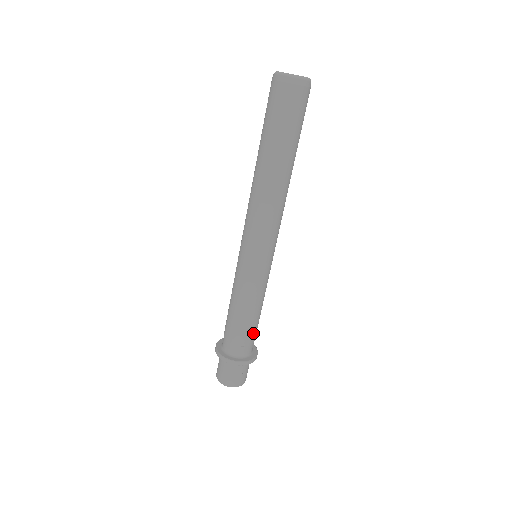
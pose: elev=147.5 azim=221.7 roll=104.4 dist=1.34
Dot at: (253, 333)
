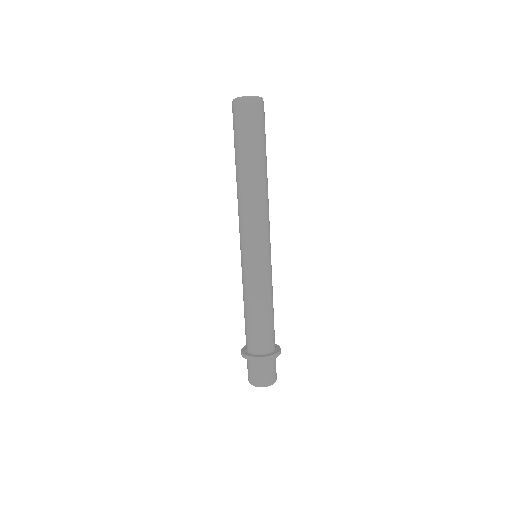
Dot at: (271, 328)
